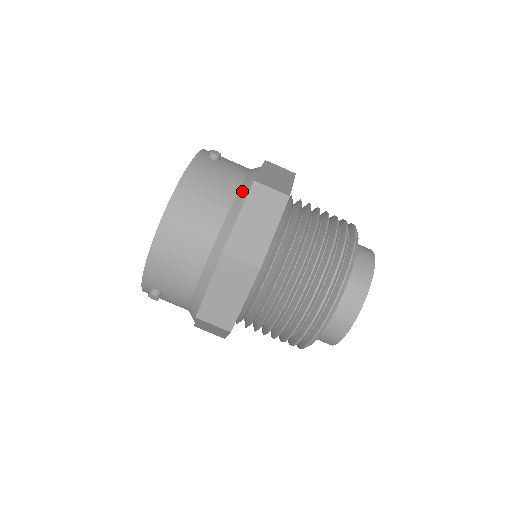
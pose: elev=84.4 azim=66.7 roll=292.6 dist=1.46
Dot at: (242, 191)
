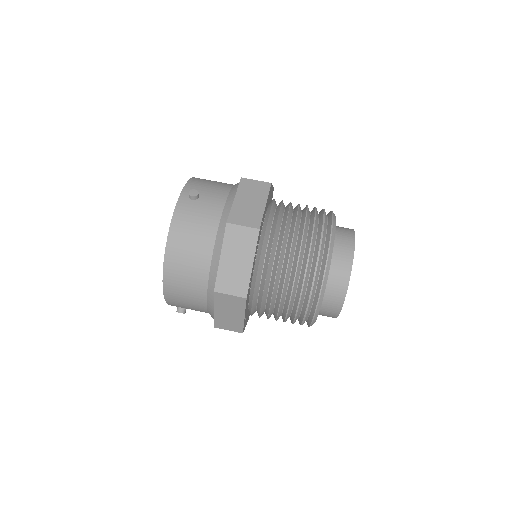
Dot at: (220, 231)
